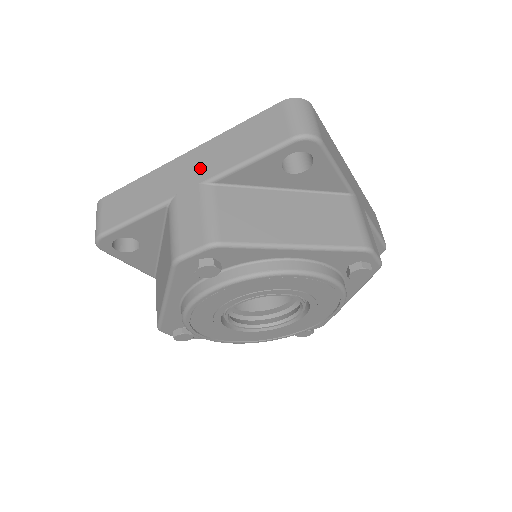
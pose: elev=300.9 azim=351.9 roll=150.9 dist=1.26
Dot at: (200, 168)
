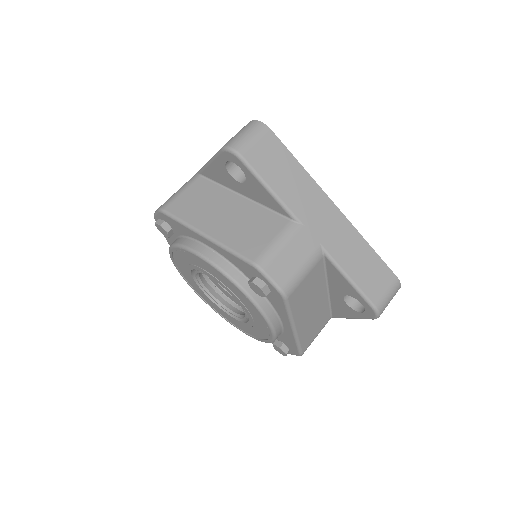
Dot at: (332, 235)
